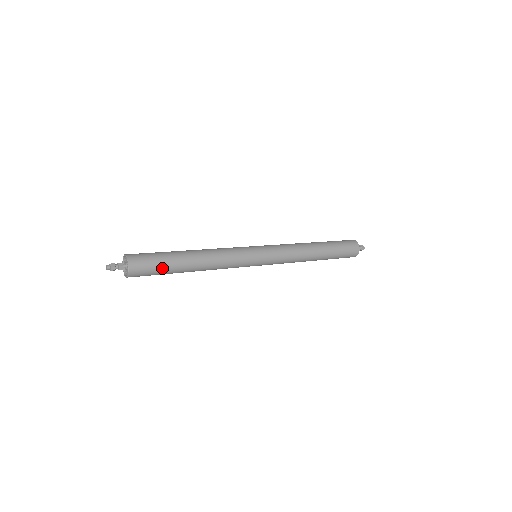
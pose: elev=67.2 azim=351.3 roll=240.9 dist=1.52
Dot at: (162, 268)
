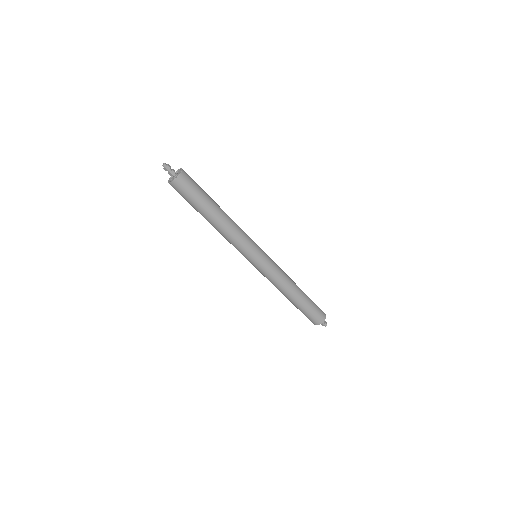
Dot at: (198, 197)
